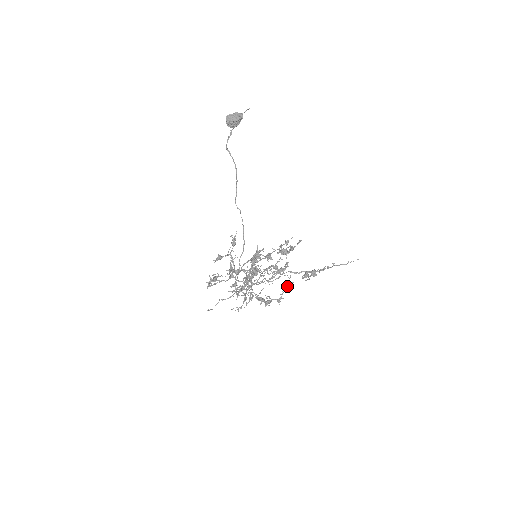
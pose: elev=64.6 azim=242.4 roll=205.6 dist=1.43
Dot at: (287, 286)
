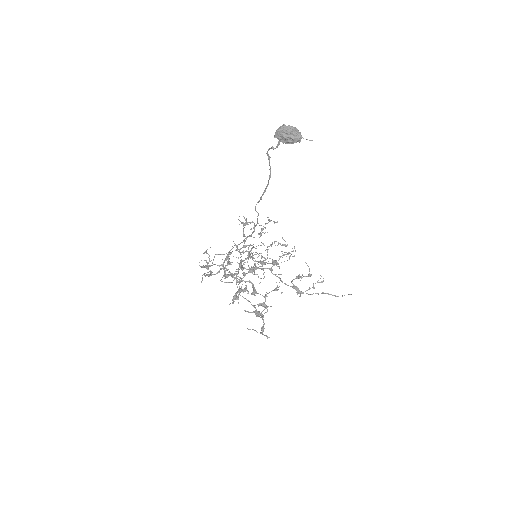
Dot at: (288, 254)
